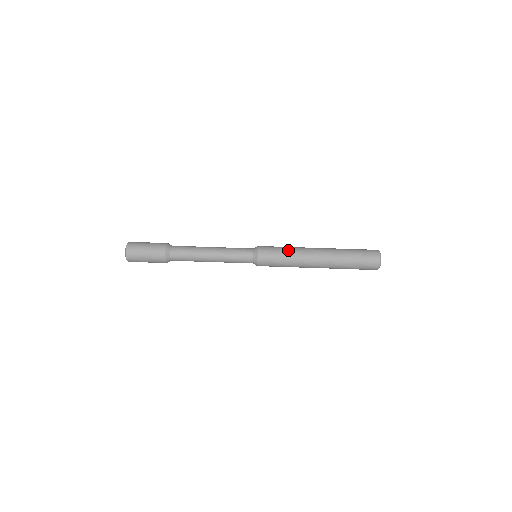
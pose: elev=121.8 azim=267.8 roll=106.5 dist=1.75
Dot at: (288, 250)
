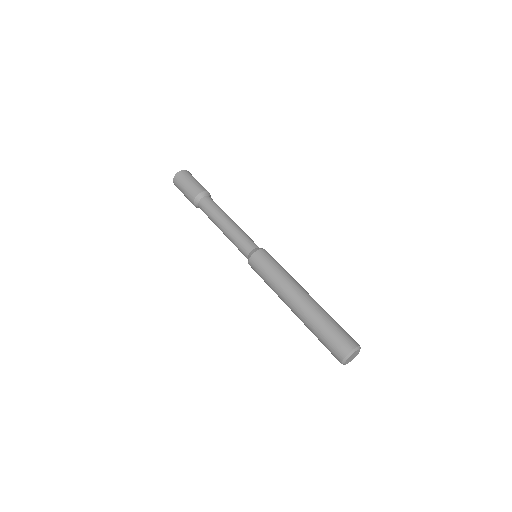
Dot at: (284, 270)
